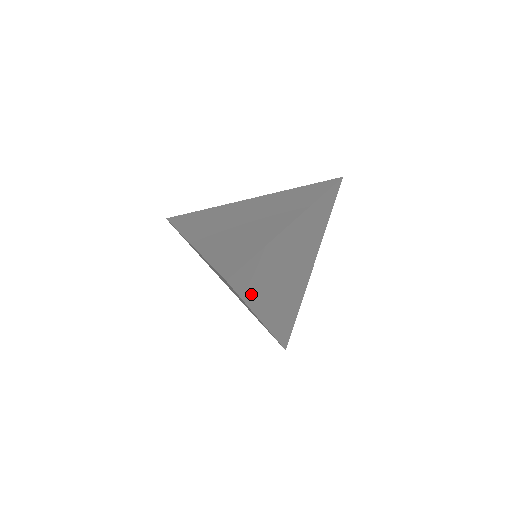
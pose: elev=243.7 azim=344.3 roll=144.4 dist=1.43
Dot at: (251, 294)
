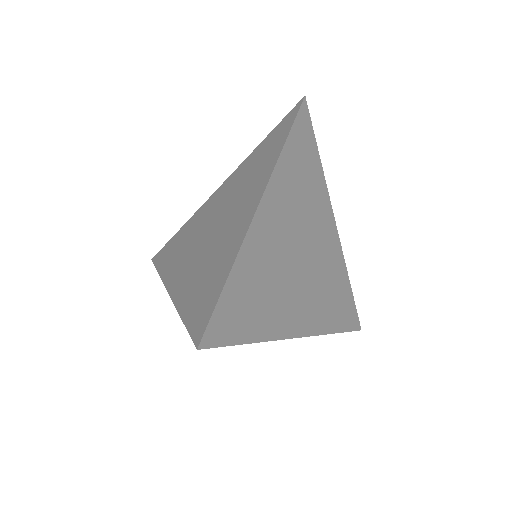
Dot at: (255, 327)
